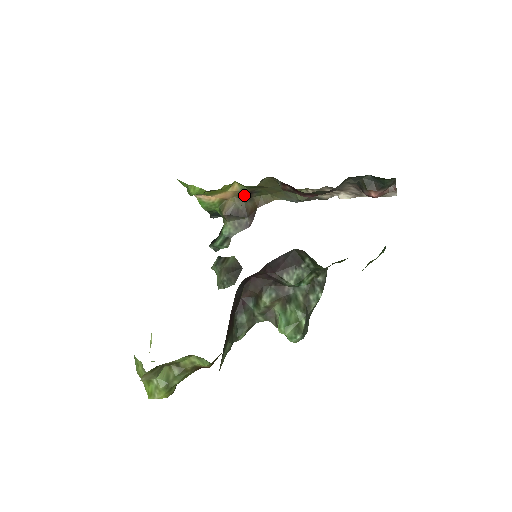
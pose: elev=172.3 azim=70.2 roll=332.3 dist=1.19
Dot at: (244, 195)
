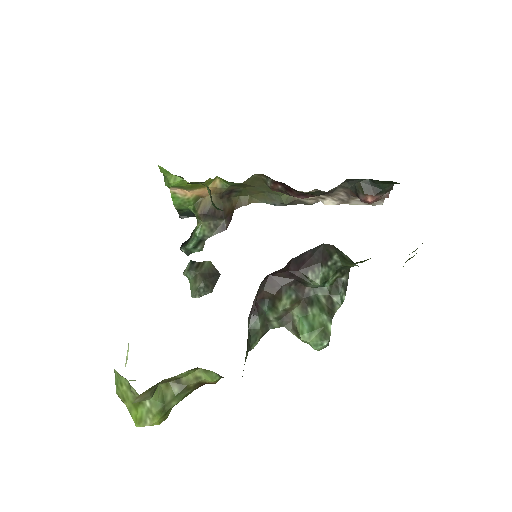
Dot at: (223, 194)
